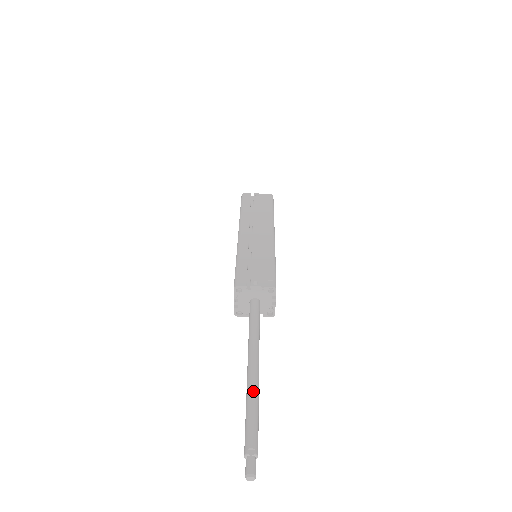
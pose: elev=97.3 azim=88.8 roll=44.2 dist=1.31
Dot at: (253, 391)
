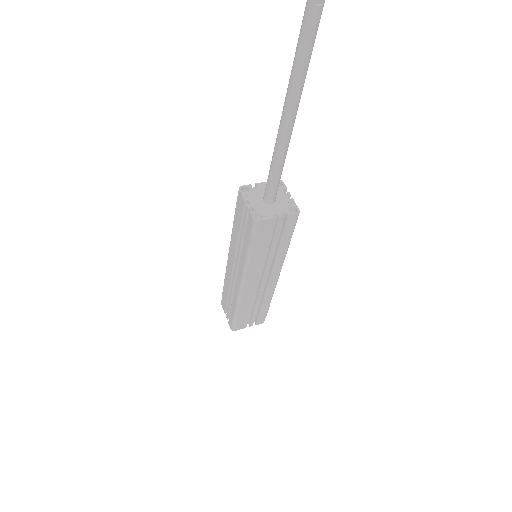
Dot at: occluded
